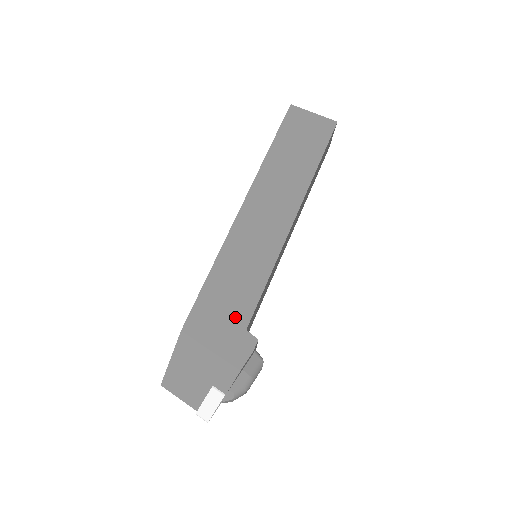
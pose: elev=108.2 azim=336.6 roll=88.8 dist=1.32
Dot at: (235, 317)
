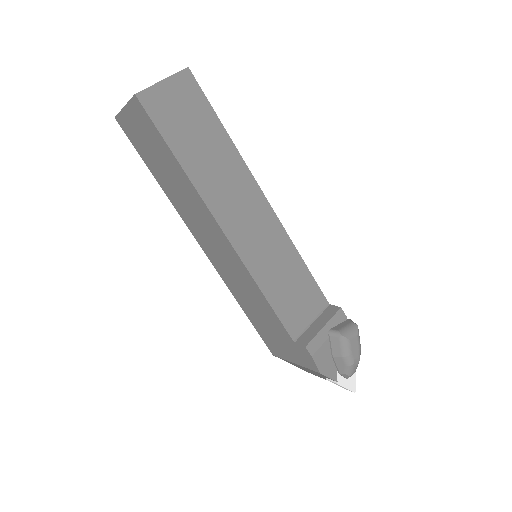
Dot at: (281, 335)
